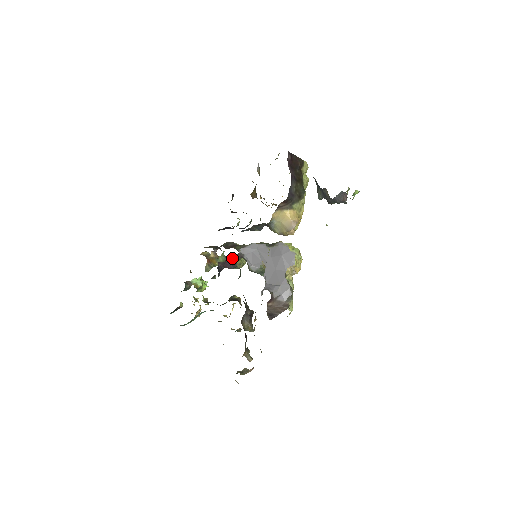
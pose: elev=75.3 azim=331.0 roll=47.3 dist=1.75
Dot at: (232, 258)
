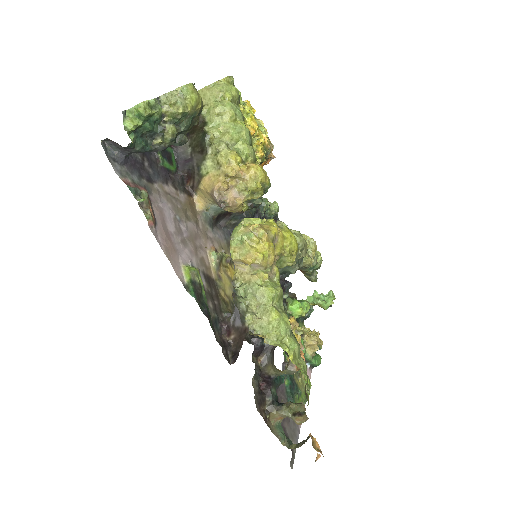
Dot at: occluded
